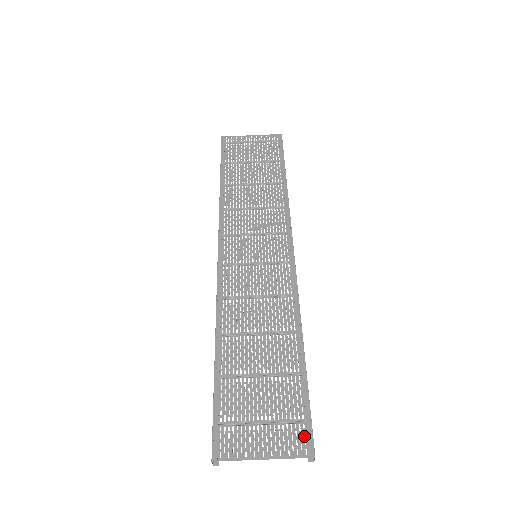
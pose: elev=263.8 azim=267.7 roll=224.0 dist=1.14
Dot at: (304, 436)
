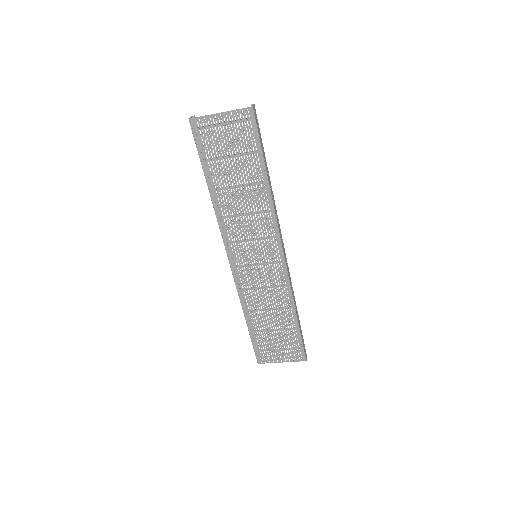
Dot at: (300, 354)
